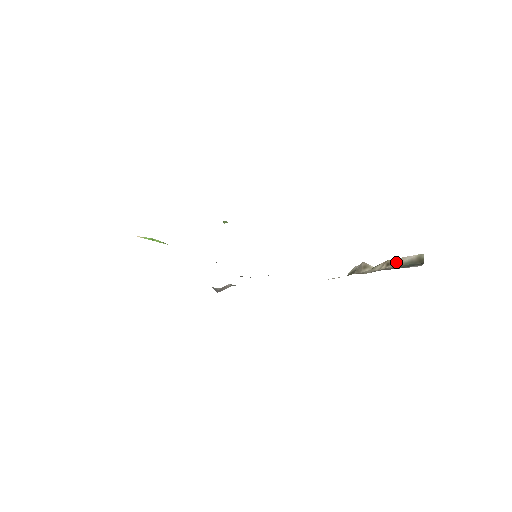
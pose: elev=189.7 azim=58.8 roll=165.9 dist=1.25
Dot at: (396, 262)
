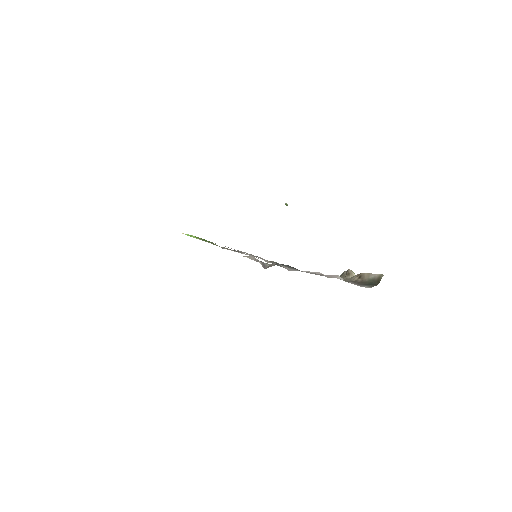
Dot at: (365, 277)
